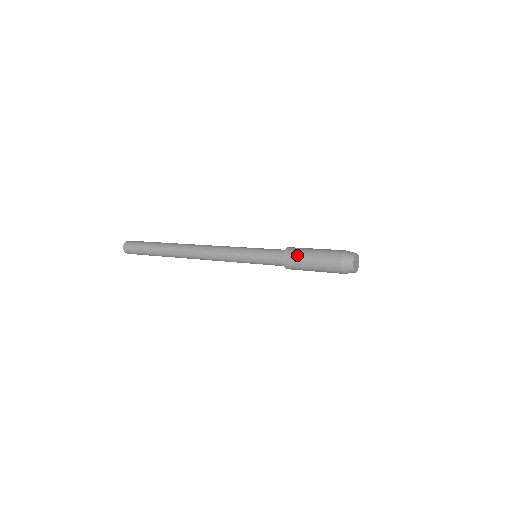
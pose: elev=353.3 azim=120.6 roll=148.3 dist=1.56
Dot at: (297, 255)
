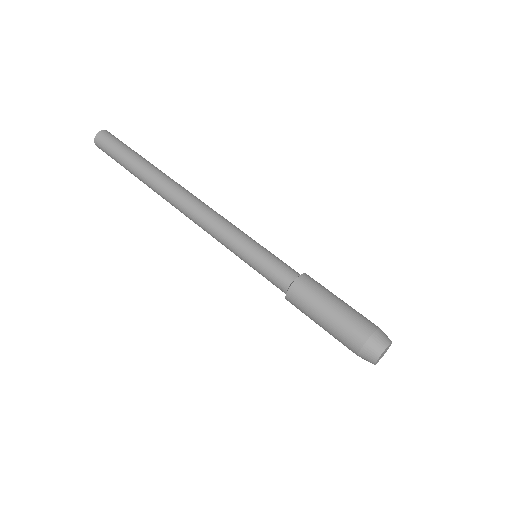
Dot at: (305, 303)
